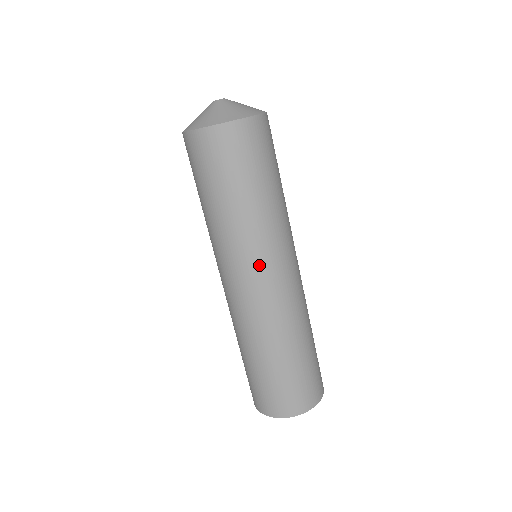
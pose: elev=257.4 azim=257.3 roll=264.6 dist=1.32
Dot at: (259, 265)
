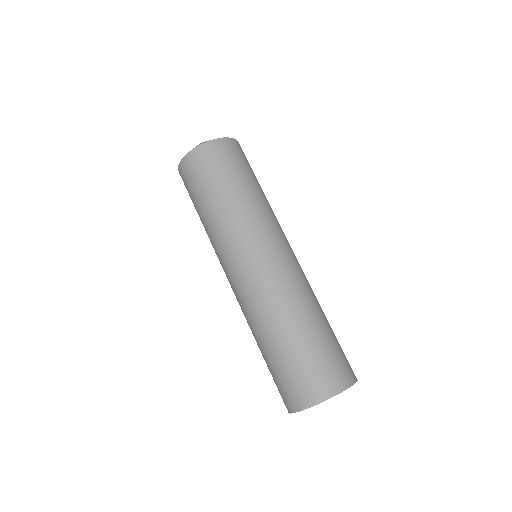
Dot at: (255, 244)
